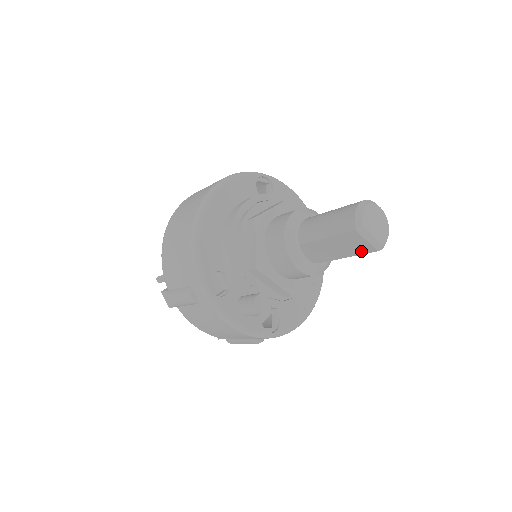
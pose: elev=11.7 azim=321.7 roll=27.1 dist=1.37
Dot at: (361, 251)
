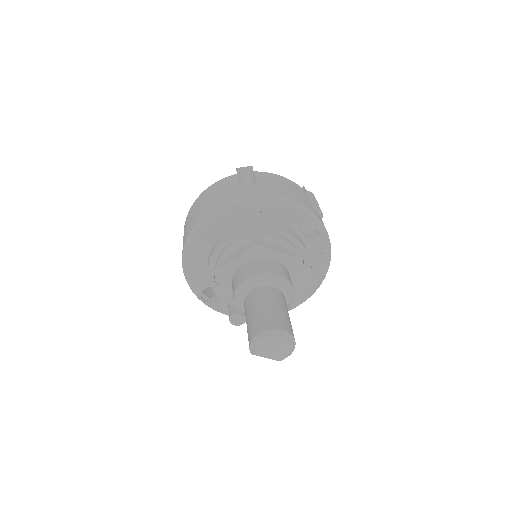
Dot at: occluded
